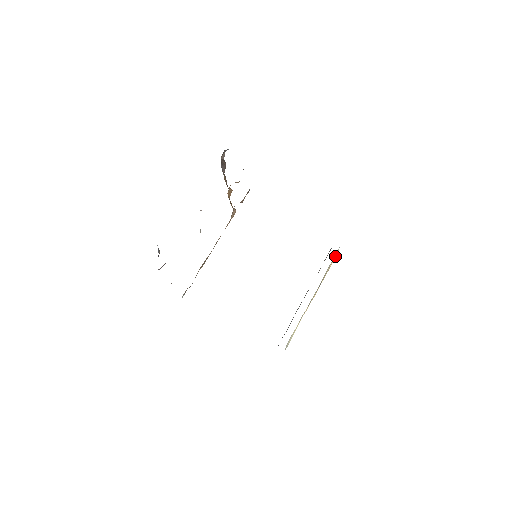
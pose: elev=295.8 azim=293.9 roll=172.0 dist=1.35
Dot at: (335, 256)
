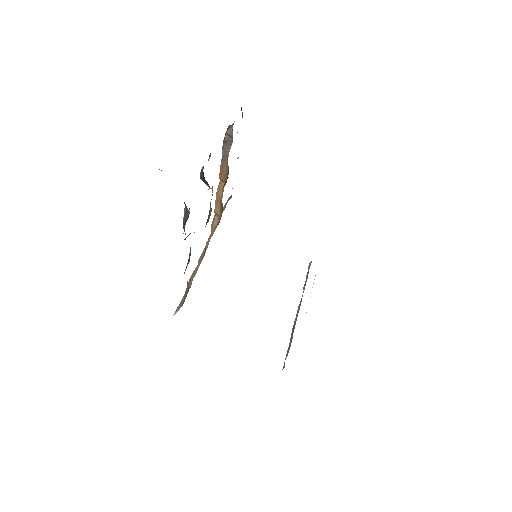
Dot at: occluded
